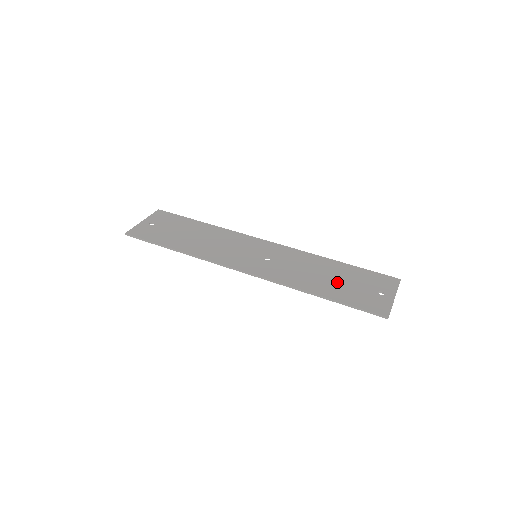
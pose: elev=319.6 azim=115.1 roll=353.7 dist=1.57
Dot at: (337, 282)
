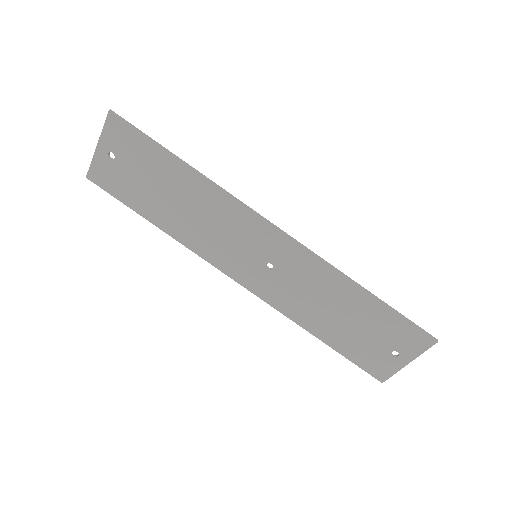
Dot at: (347, 326)
